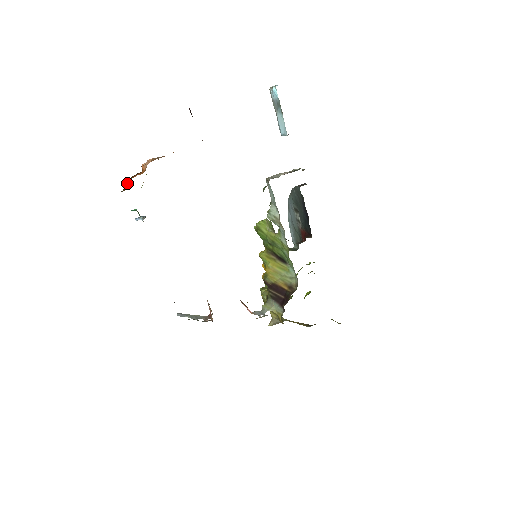
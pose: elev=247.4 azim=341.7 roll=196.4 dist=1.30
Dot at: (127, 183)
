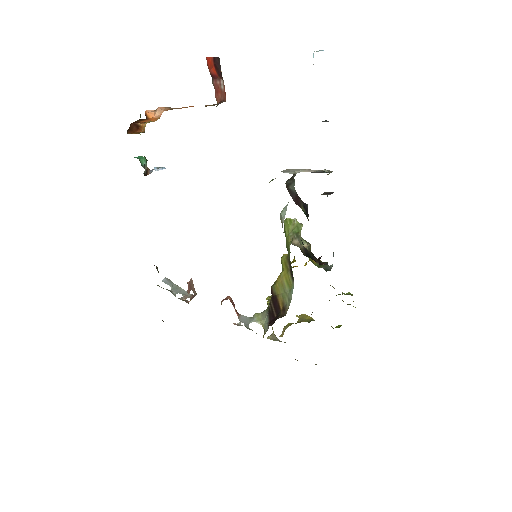
Dot at: (135, 126)
